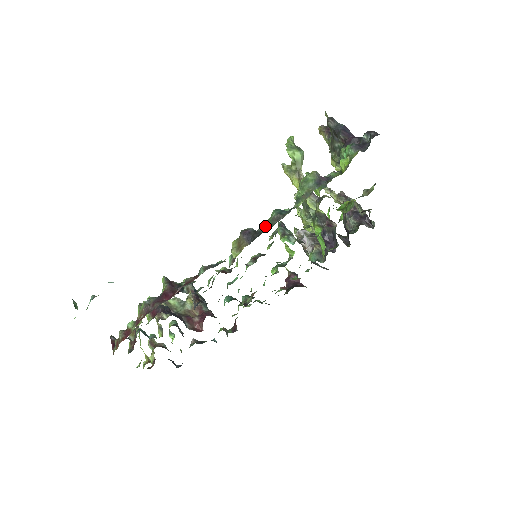
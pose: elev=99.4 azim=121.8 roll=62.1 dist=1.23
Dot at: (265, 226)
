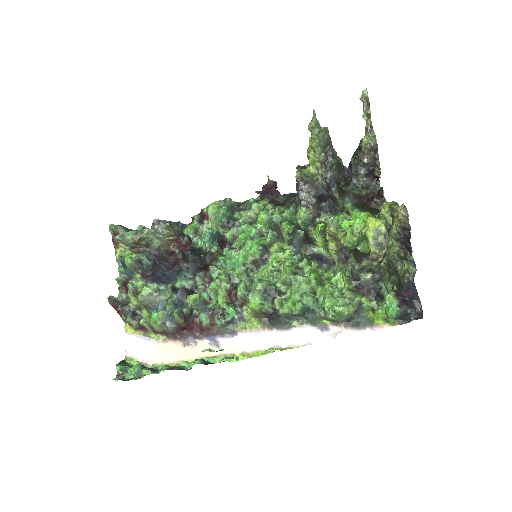
Dot at: (286, 315)
